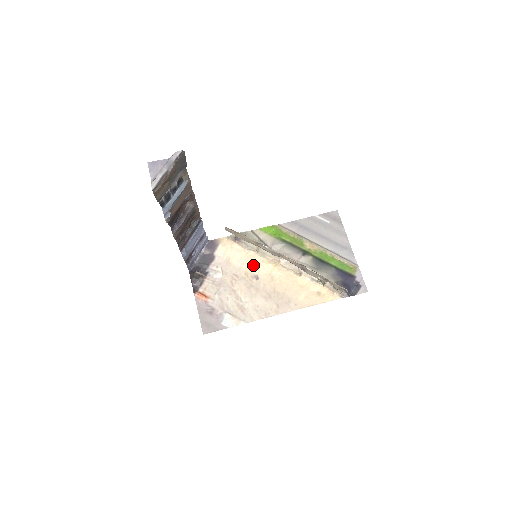
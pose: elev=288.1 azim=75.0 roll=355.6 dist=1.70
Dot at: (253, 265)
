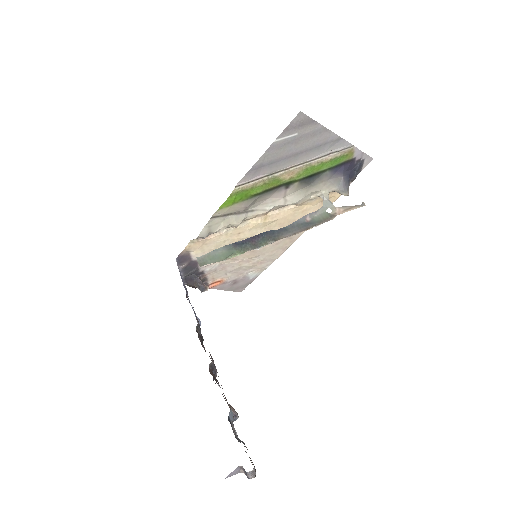
Dot at: (242, 237)
